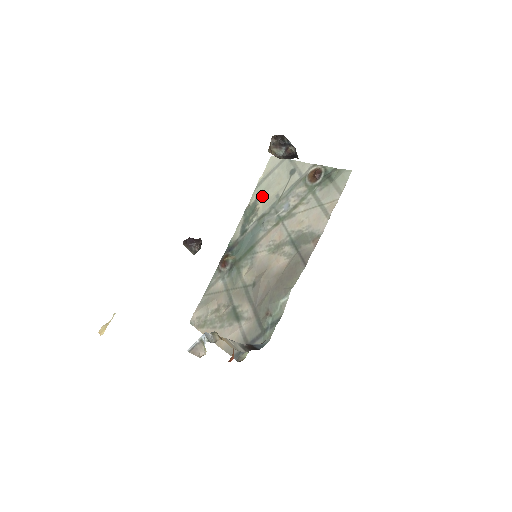
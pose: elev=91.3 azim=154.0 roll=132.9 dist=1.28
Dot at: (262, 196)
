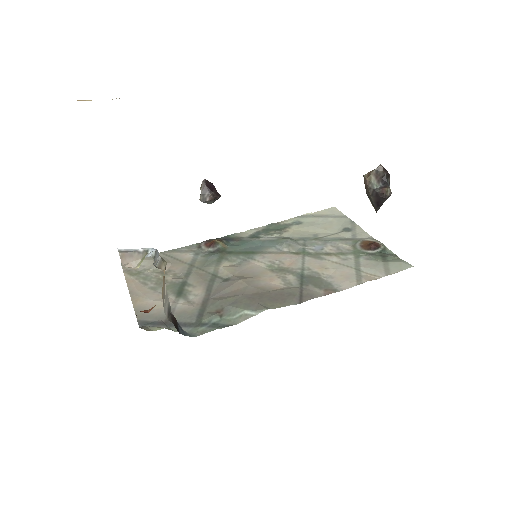
Dot at: (299, 225)
